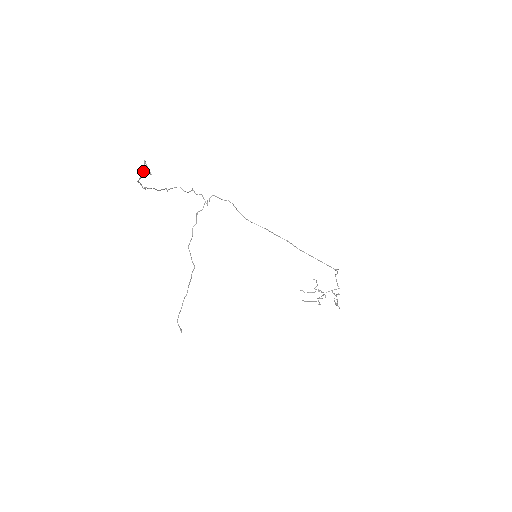
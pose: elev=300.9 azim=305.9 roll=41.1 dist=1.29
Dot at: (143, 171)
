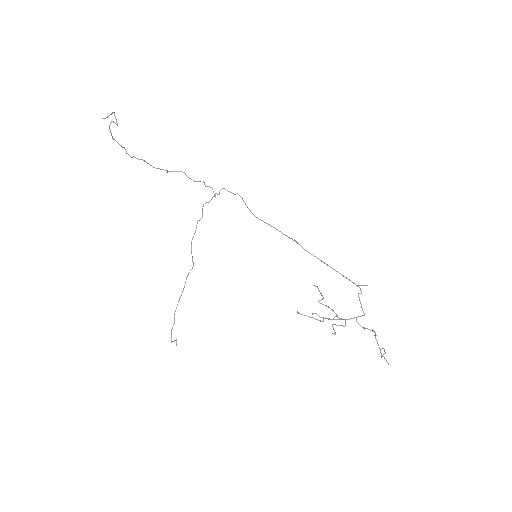
Dot at: (106, 117)
